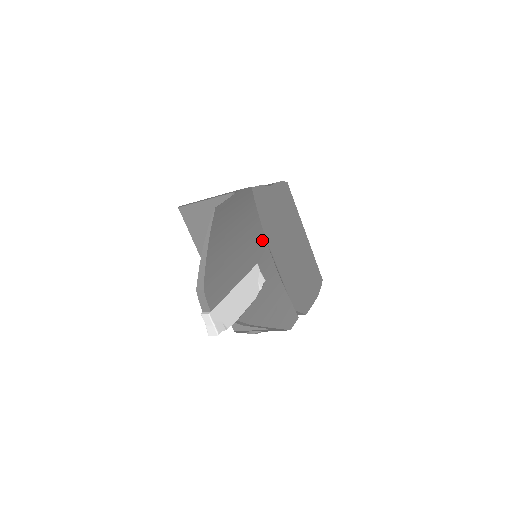
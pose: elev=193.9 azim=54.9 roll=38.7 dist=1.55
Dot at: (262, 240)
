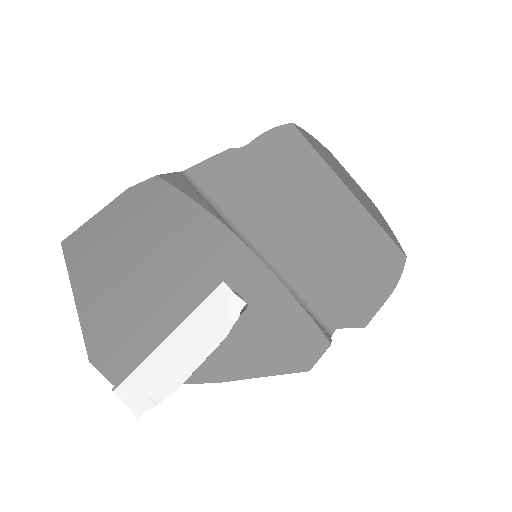
Dot at: (228, 242)
